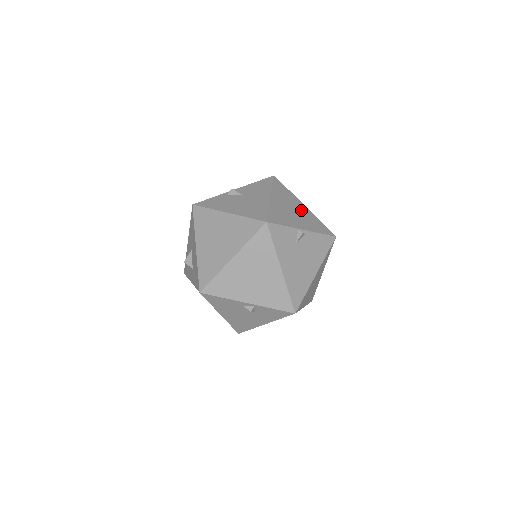
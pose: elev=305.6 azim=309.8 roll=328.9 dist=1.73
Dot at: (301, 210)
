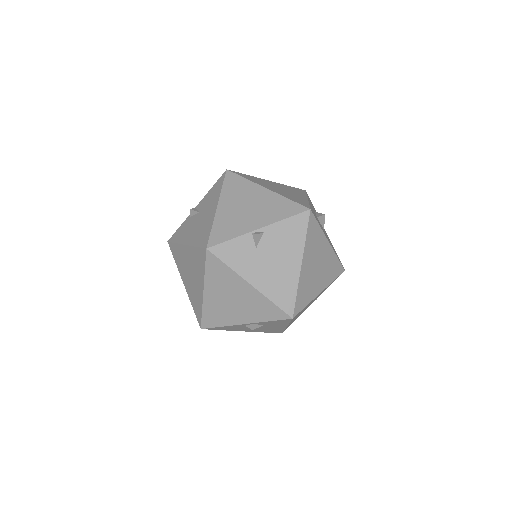
Dot at: (260, 199)
